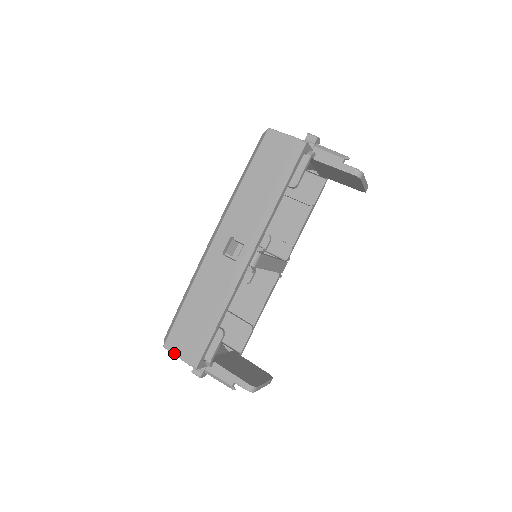
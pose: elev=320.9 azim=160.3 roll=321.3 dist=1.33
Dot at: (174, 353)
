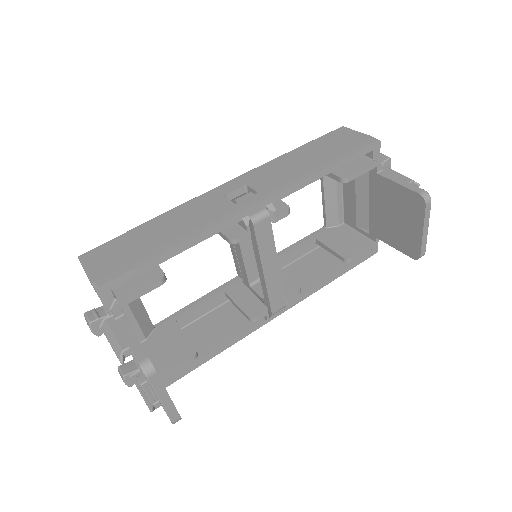
Dot at: (85, 265)
